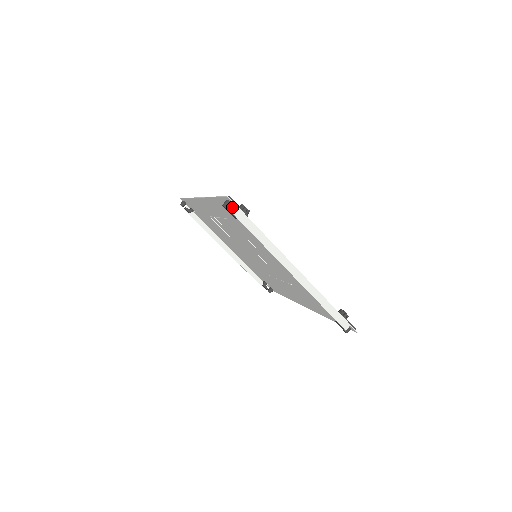
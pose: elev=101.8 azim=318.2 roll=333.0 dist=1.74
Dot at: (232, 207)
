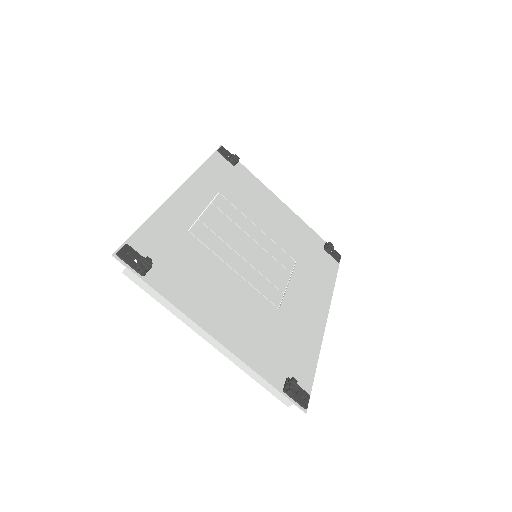
Dot at: (137, 255)
